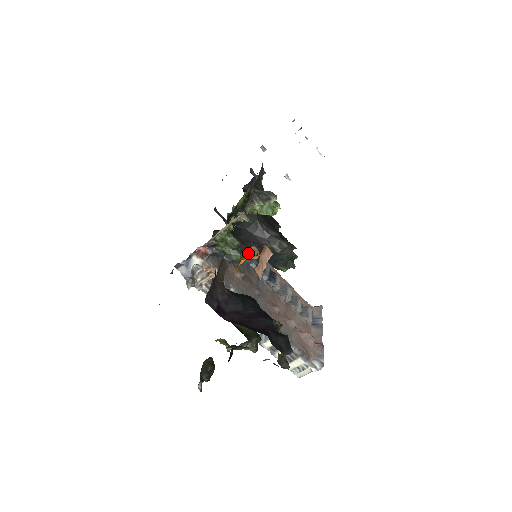
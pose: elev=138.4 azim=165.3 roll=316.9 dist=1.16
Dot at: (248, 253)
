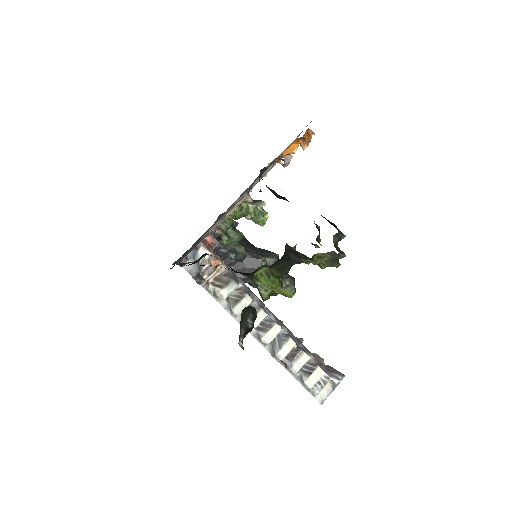
Dot at: (240, 276)
